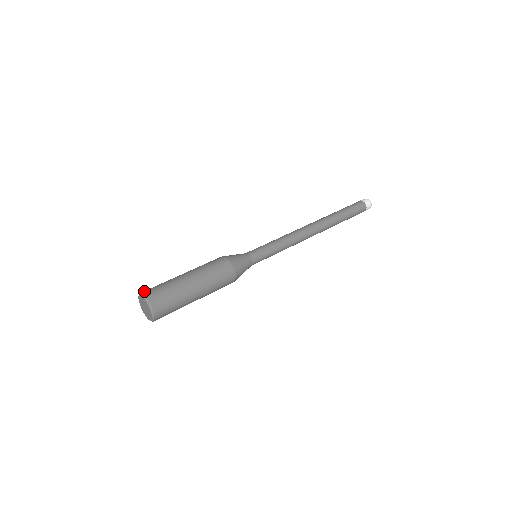
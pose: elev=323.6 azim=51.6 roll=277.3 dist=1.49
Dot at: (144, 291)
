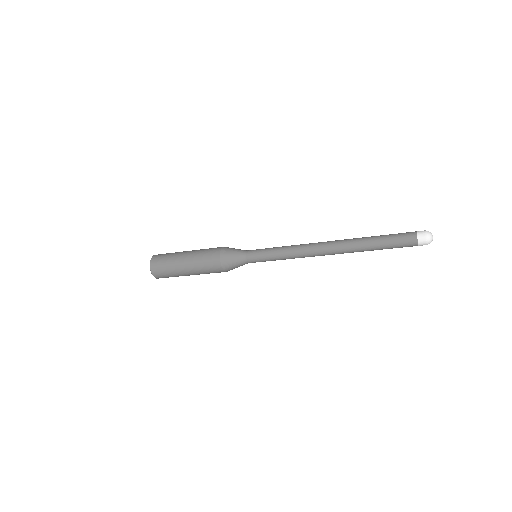
Dot at: occluded
